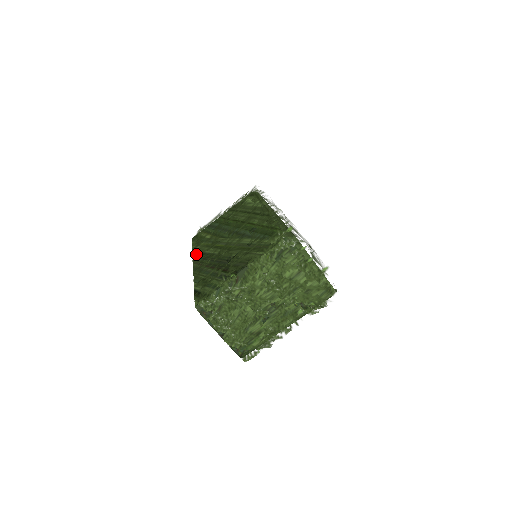
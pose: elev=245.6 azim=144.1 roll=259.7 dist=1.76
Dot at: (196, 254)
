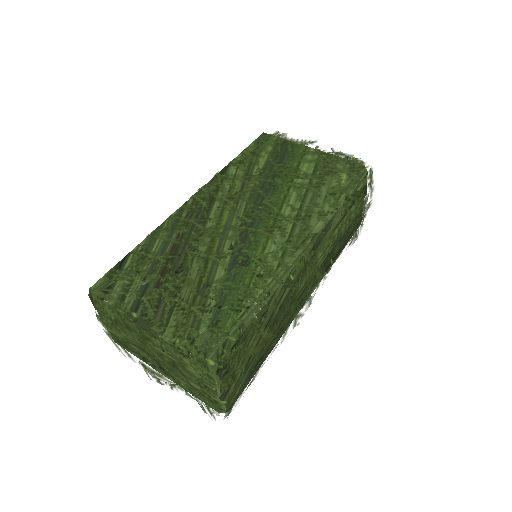
Dot at: (216, 181)
